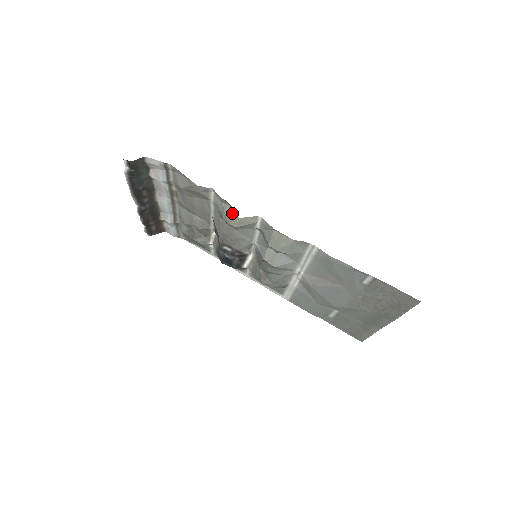
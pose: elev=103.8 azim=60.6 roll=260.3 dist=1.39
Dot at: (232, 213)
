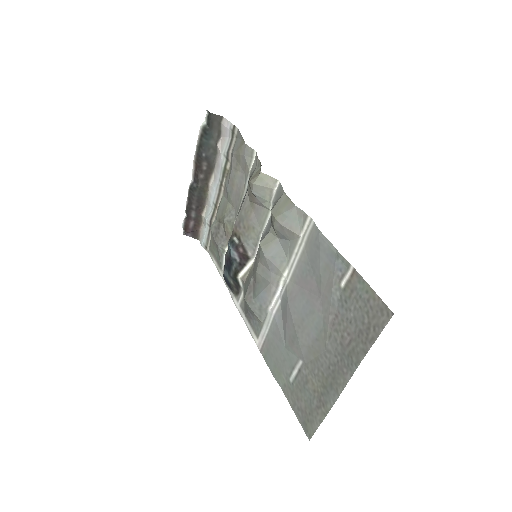
Dot at: (258, 172)
